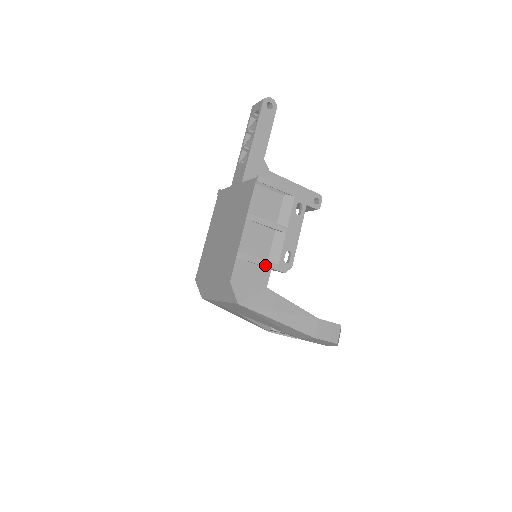
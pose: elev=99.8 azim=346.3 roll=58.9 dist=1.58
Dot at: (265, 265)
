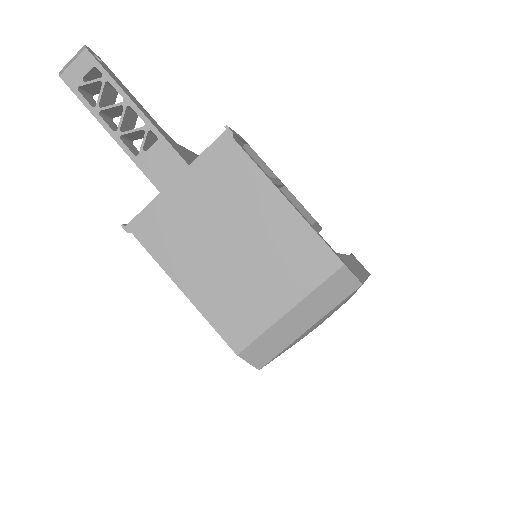
Dot at: (319, 228)
